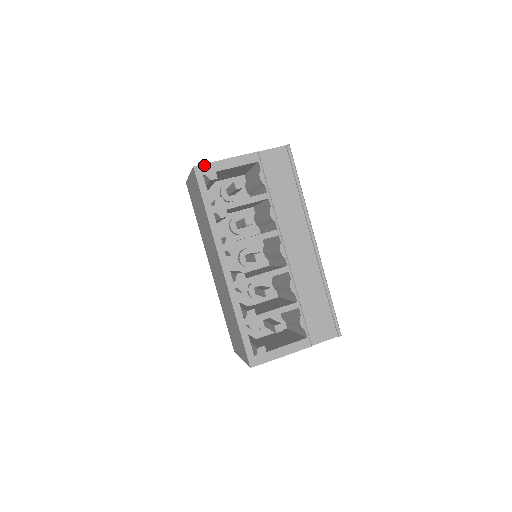
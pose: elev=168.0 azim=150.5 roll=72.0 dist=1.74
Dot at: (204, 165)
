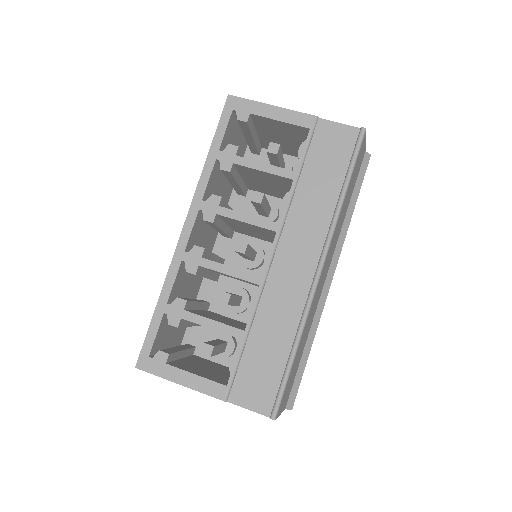
Dot at: (242, 99)
